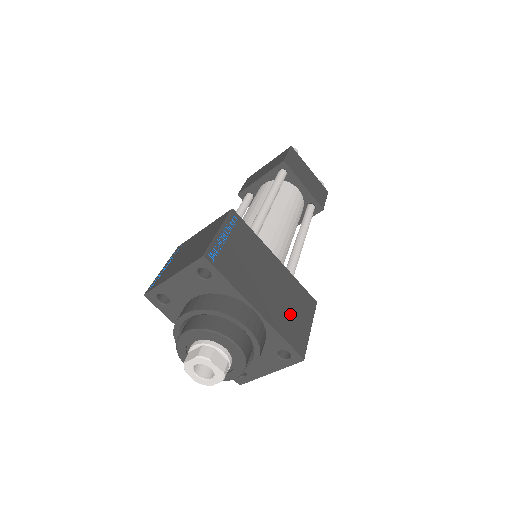
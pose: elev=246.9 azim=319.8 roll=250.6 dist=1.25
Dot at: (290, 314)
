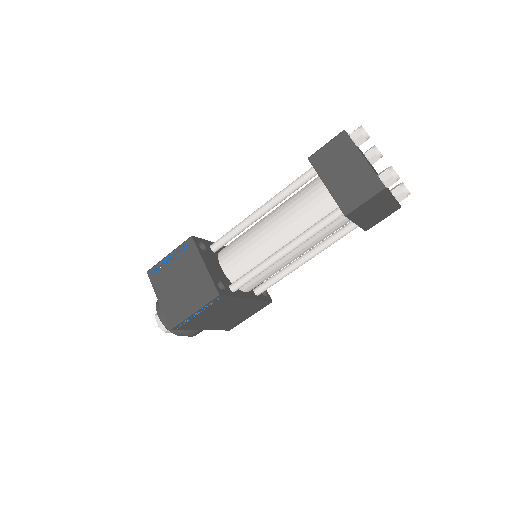
Dot at: (235, 319)
